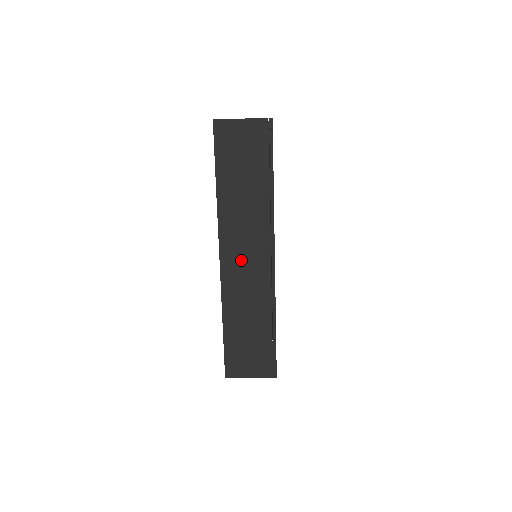
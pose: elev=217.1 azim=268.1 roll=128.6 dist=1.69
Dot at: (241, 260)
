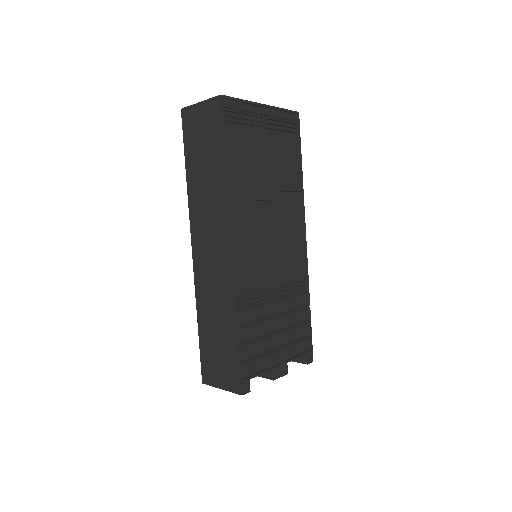
Dot at: (207, 252)
